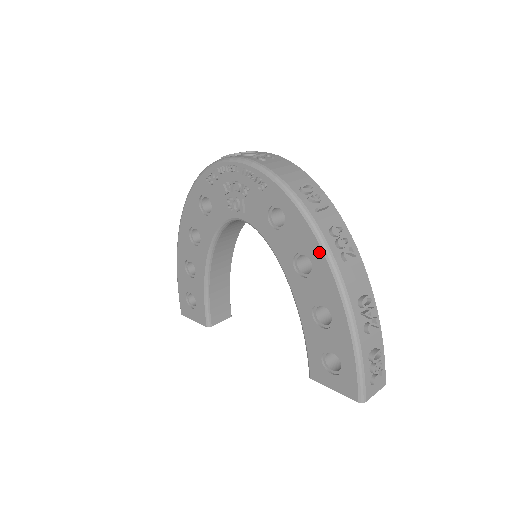
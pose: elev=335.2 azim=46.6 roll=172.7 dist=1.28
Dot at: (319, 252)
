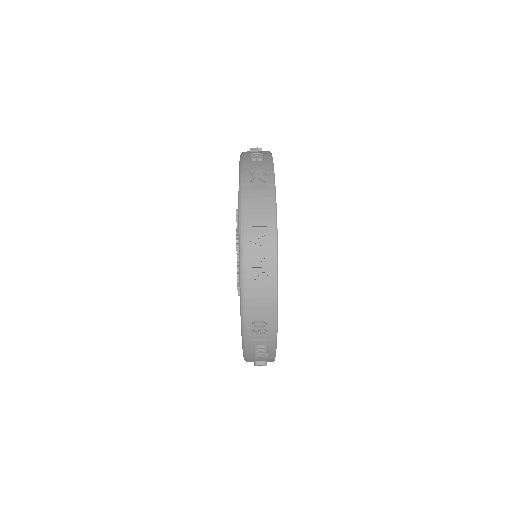
Dot at: occluded
